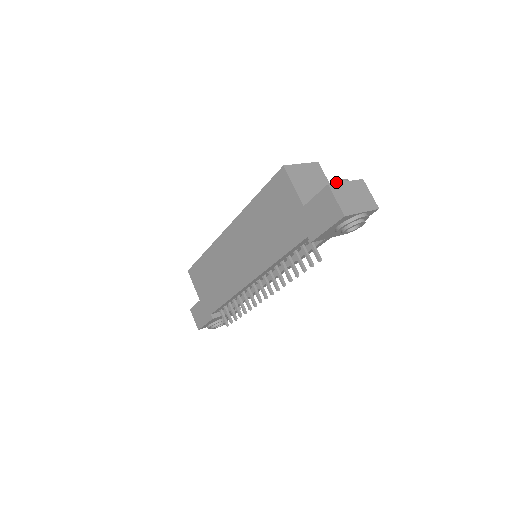
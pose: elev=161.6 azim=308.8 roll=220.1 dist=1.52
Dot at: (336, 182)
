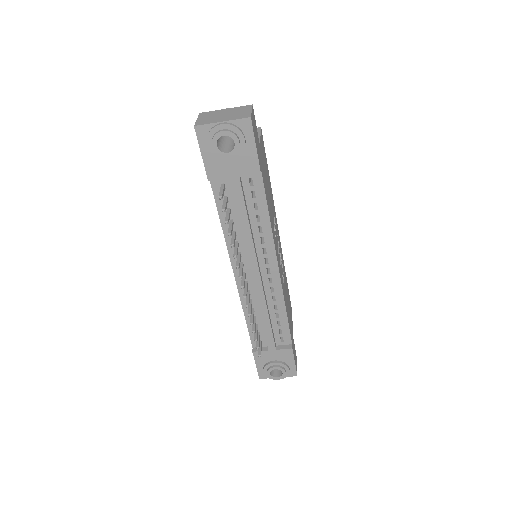
Dot at: occluded
